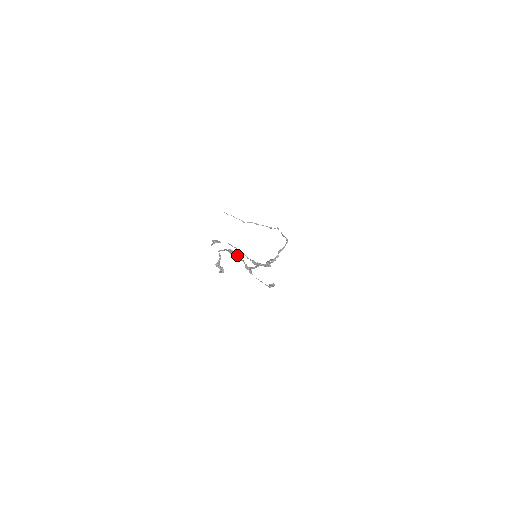
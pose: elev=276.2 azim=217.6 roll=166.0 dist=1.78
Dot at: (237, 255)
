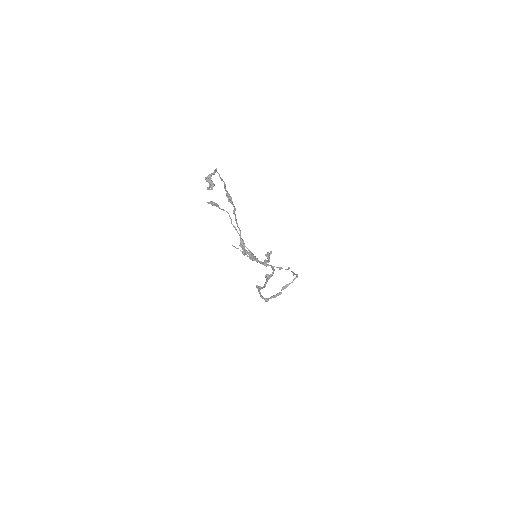
Dot at: (235, 209)
